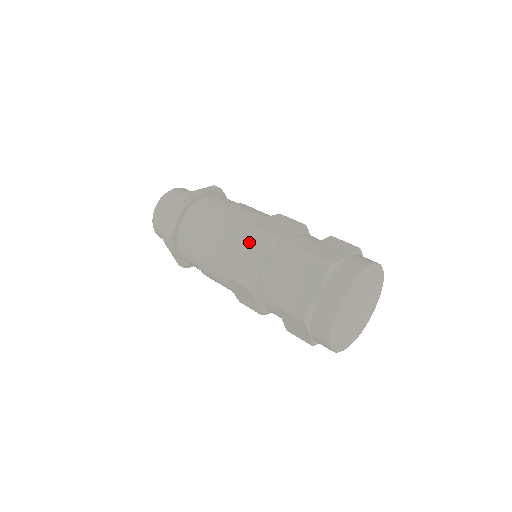
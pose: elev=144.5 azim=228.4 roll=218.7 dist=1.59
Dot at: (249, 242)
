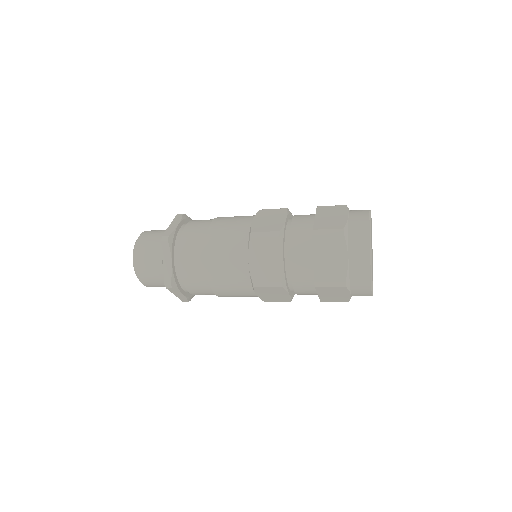
Dot at: (259, 247)
